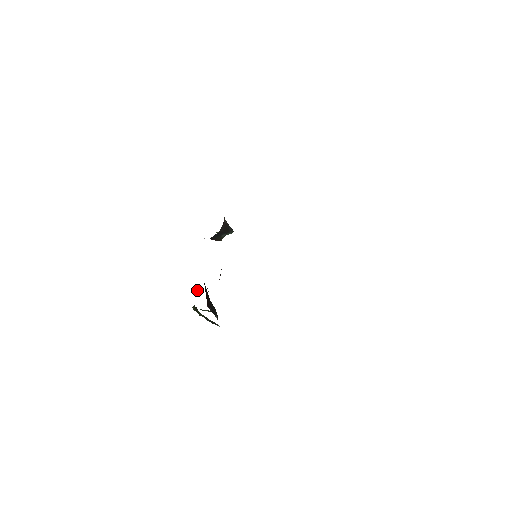
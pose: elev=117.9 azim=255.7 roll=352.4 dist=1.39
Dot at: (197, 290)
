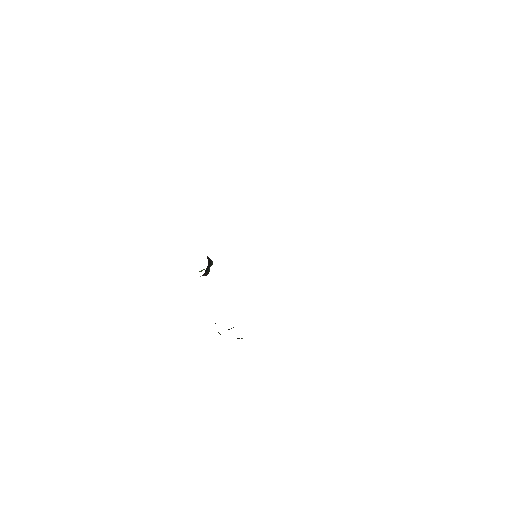
Dot at: occluded
